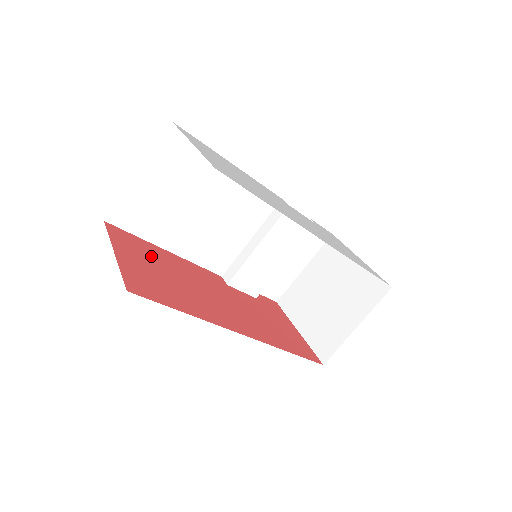
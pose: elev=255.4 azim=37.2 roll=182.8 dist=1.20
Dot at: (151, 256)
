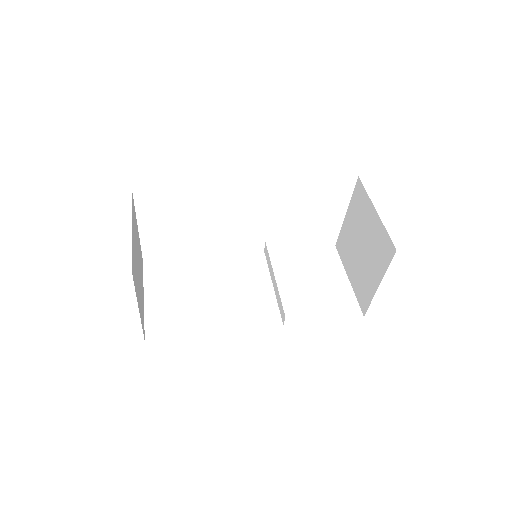
Dot at: occluded
